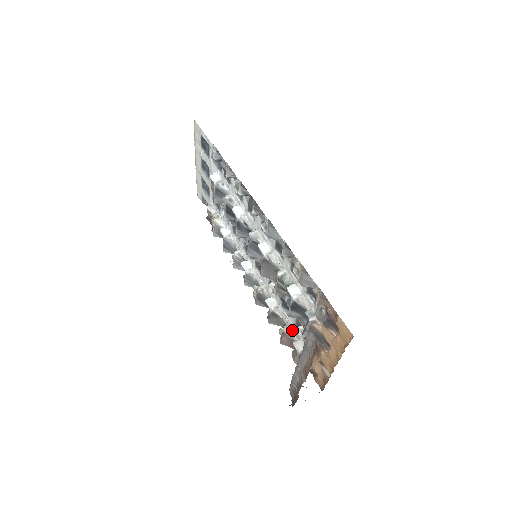
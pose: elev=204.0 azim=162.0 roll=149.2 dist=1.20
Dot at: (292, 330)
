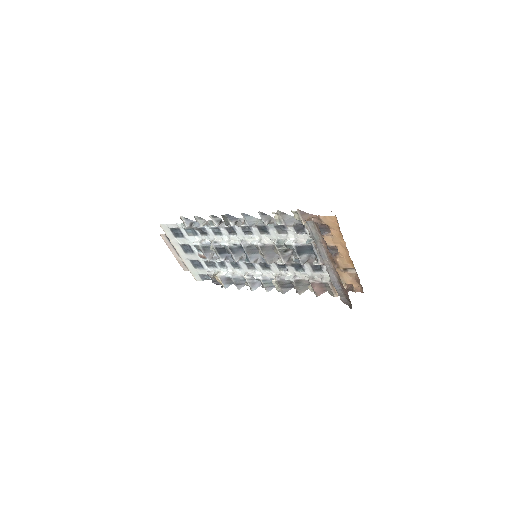
Dot at: (314, 277)
